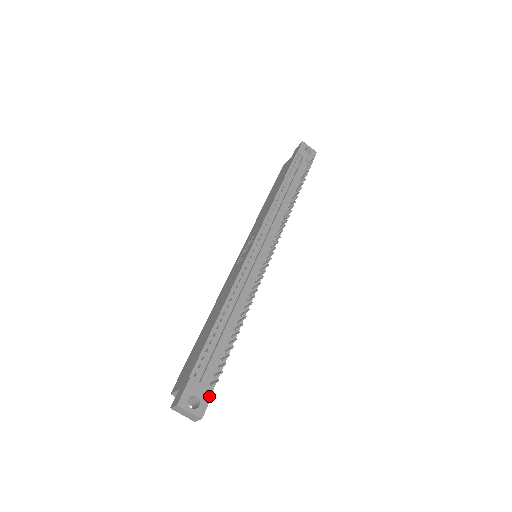
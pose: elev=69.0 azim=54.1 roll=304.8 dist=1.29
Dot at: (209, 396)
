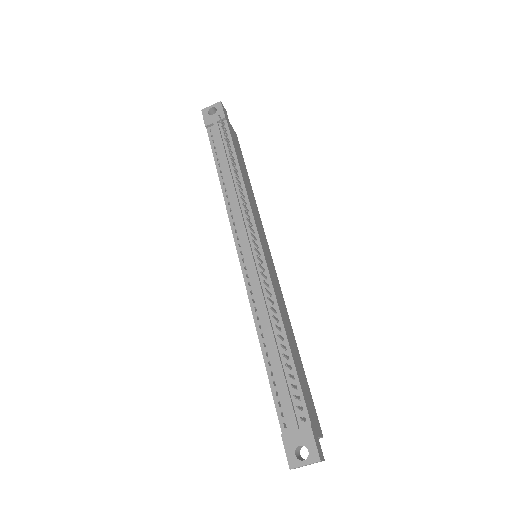
Dot at: (310, 434)
